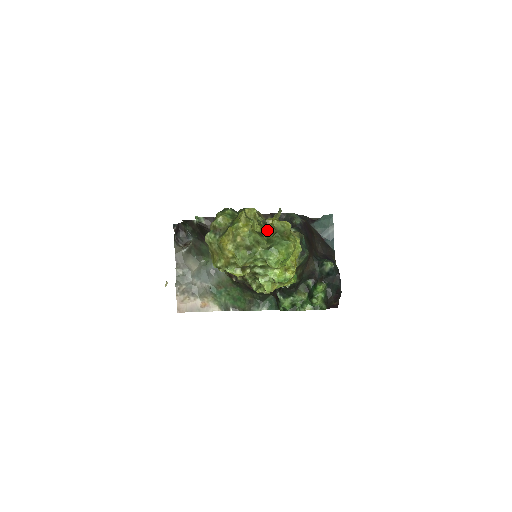
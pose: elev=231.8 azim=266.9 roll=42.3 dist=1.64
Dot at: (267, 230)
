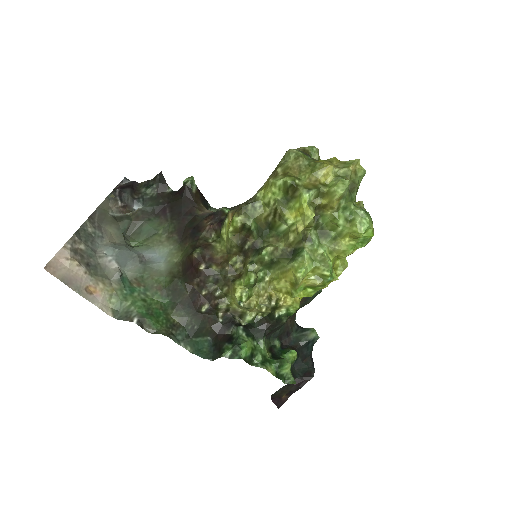
Dot at: occluded
